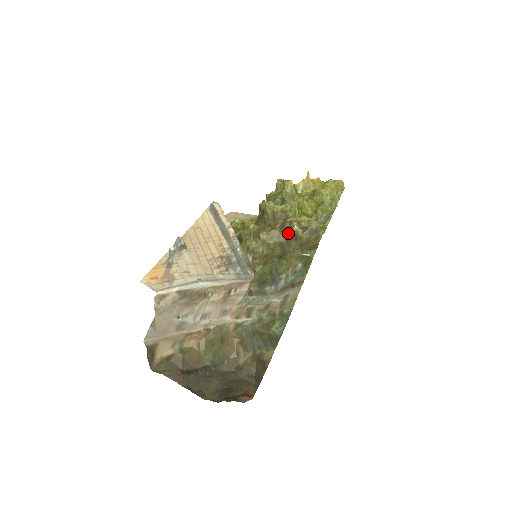
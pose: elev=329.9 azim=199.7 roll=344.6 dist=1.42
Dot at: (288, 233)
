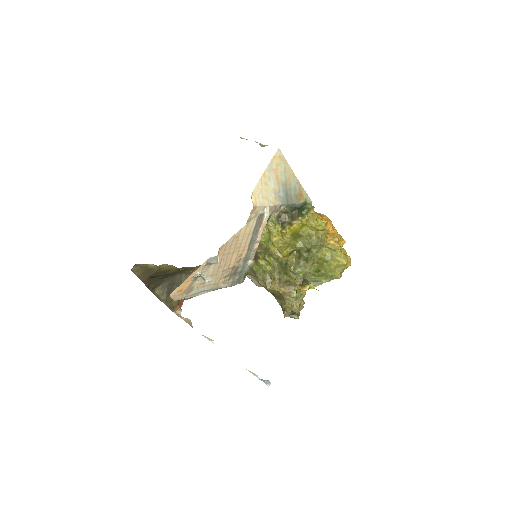
Dot at: (283, 301)
